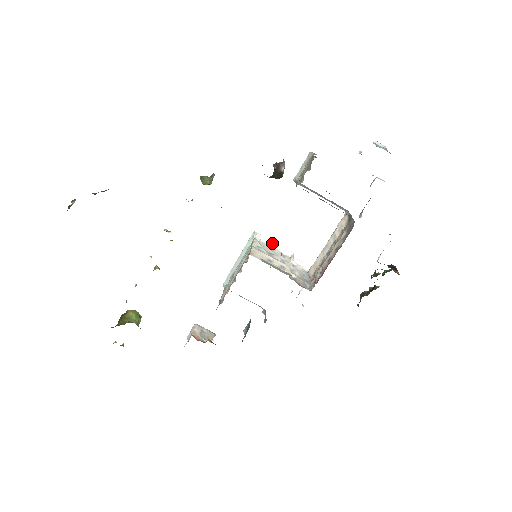
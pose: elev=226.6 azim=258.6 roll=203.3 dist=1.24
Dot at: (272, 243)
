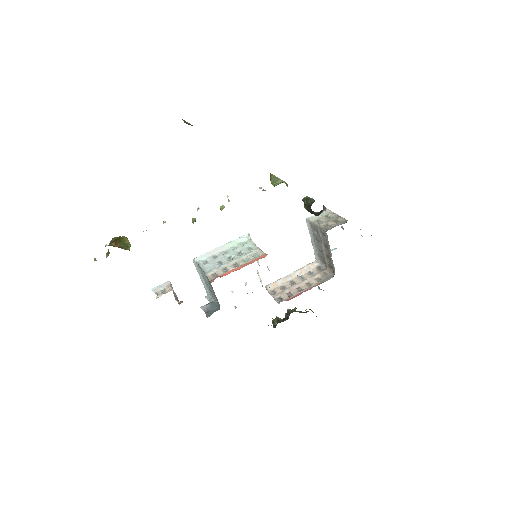
Dot at: occluded
